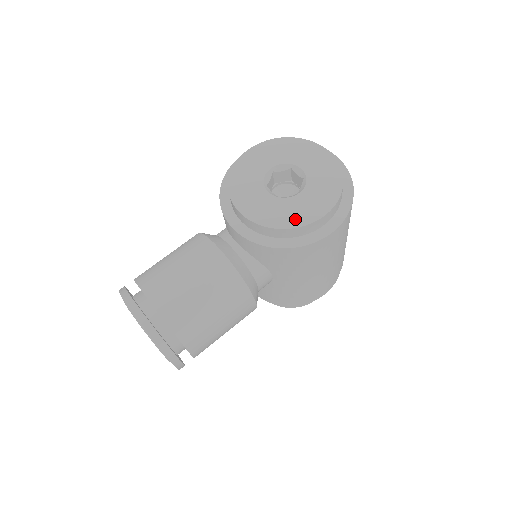
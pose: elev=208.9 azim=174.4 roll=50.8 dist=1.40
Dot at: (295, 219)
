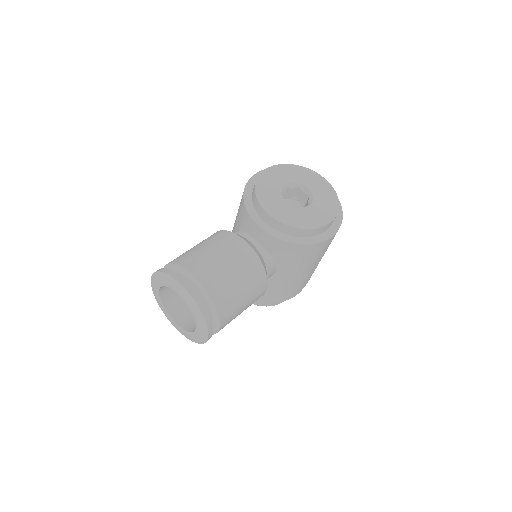
Dot at: (310, 223)
